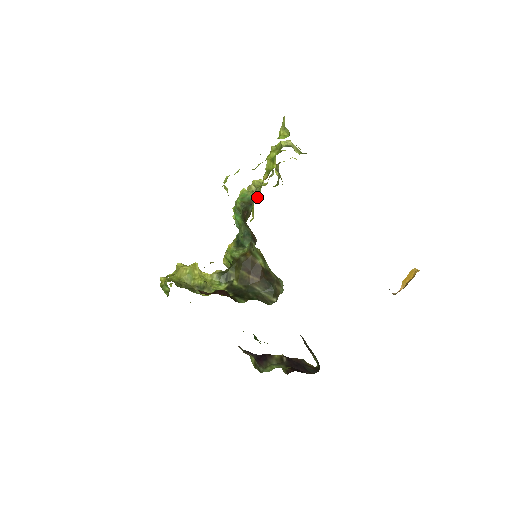
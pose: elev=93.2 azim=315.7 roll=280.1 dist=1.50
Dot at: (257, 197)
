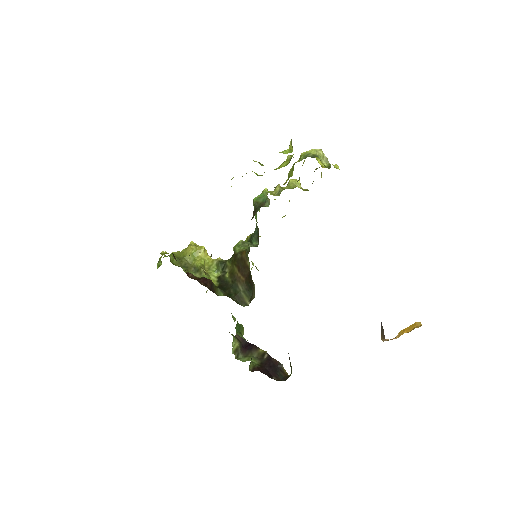
Dot at: (269, 201)
